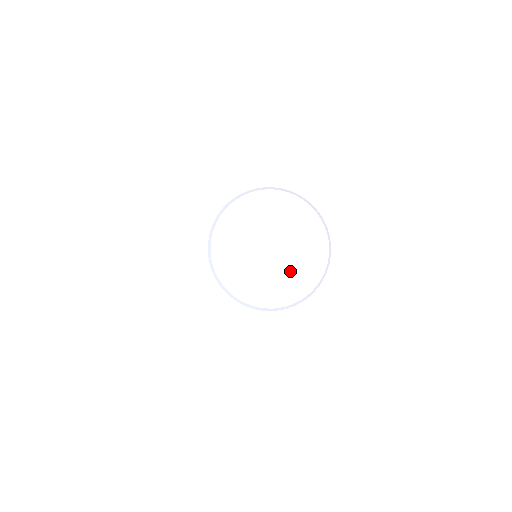
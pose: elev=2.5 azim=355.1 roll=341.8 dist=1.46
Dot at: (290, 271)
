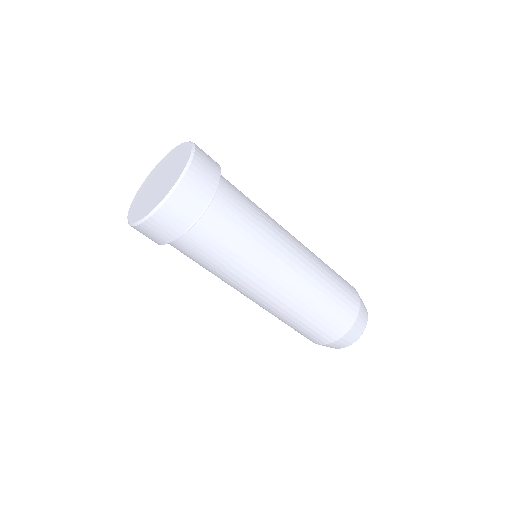
Dot at: (175, 166)
